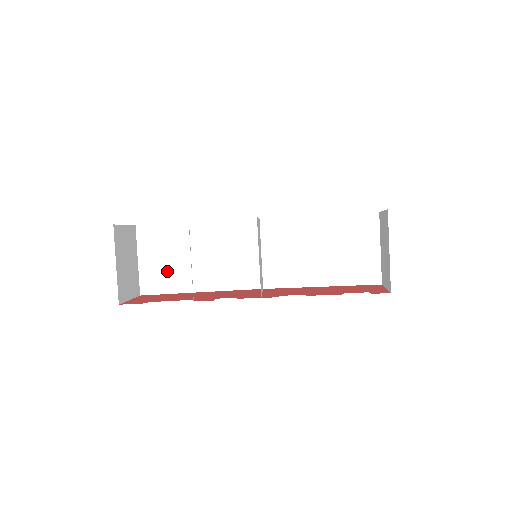
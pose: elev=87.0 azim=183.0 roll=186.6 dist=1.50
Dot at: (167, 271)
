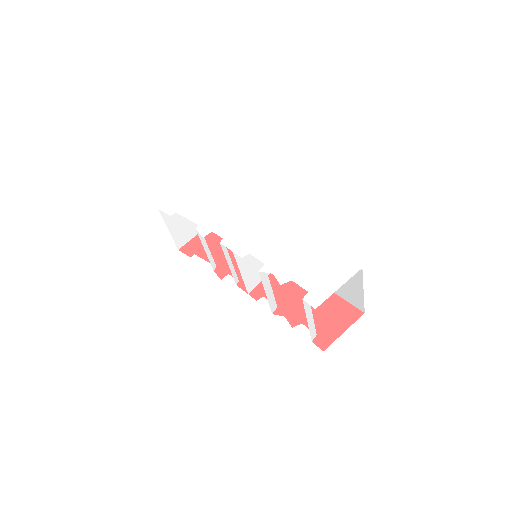
Dot at: occluded
